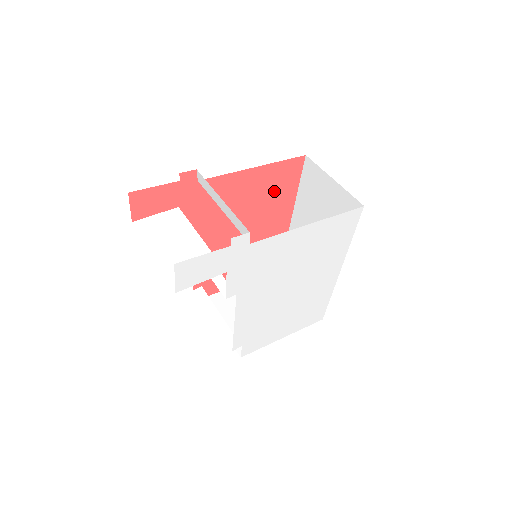
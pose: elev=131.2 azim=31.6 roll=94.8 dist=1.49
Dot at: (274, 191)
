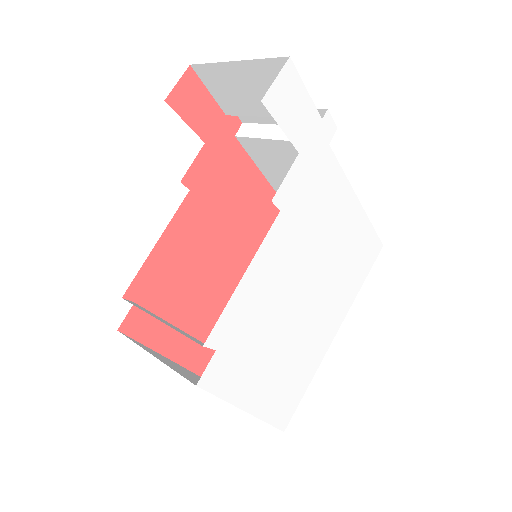
Dot at: occluded
